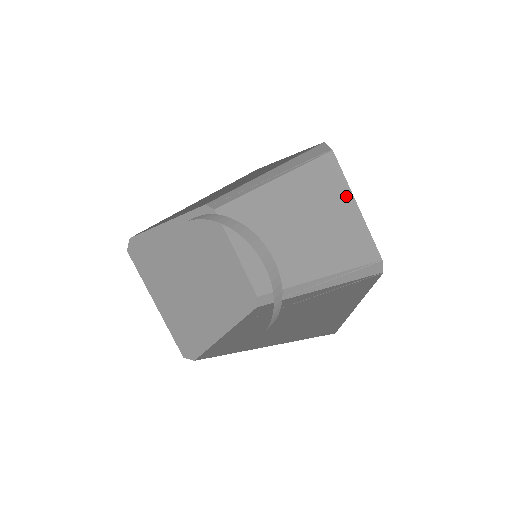
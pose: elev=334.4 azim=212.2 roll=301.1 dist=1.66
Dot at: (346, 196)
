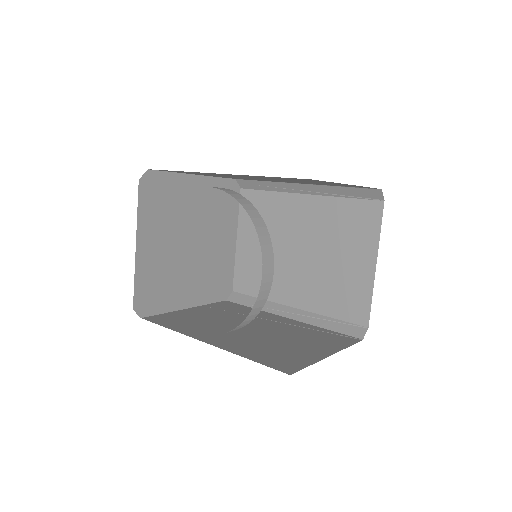
Dot at: (371, 250)
